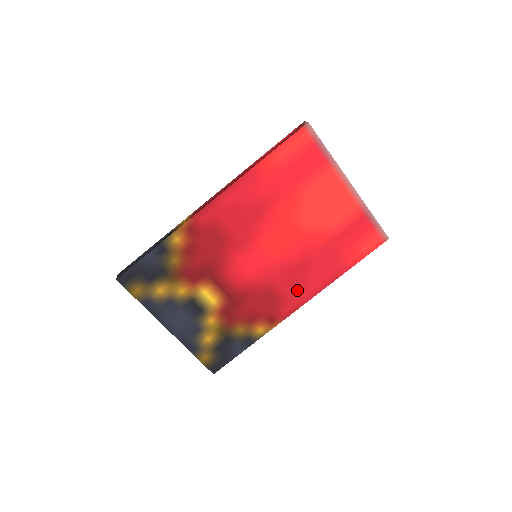
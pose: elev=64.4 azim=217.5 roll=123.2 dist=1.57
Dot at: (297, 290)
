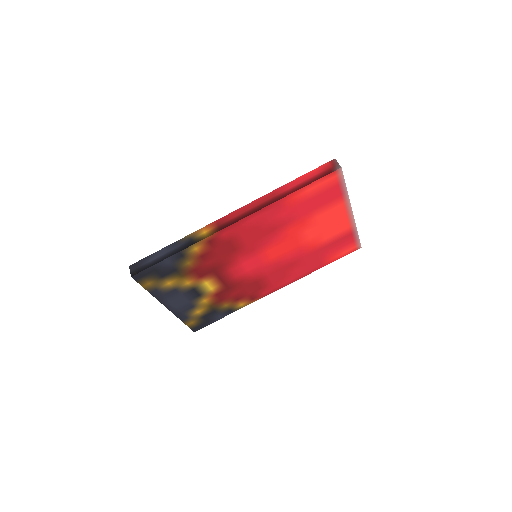
Dot at: (280, 280)
